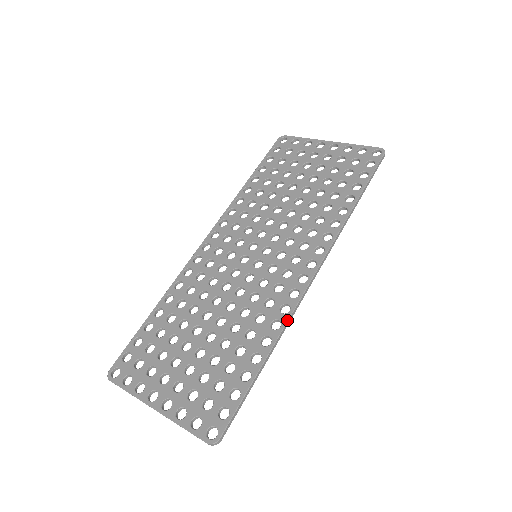
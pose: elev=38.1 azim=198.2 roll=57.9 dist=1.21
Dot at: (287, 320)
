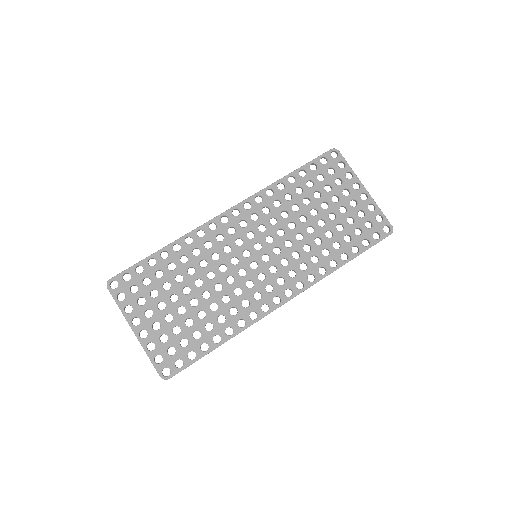
Dot at: (250, 325)
